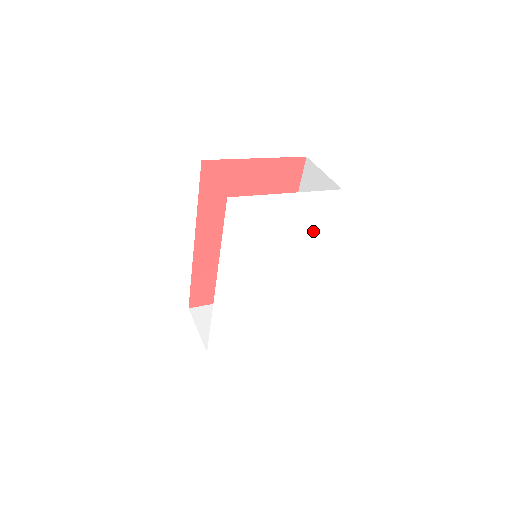
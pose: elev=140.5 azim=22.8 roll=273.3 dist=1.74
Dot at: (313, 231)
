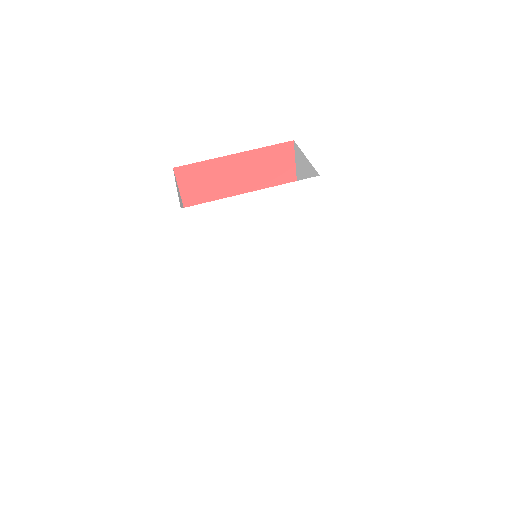
Dot at: (300, 225)
